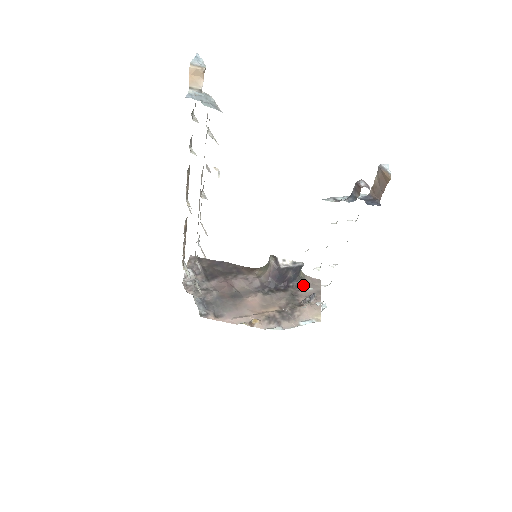
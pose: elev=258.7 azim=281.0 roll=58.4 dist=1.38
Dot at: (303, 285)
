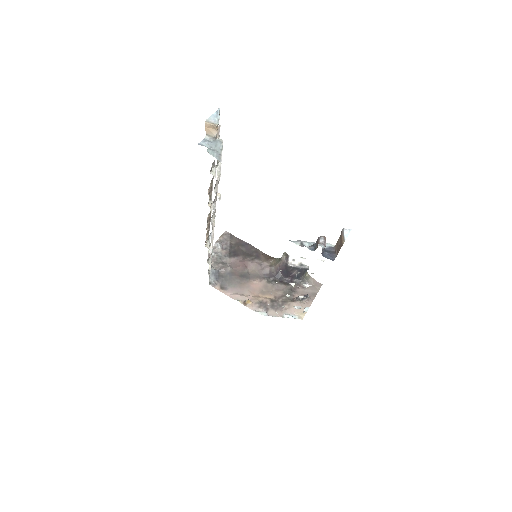
Dot at: occluded
